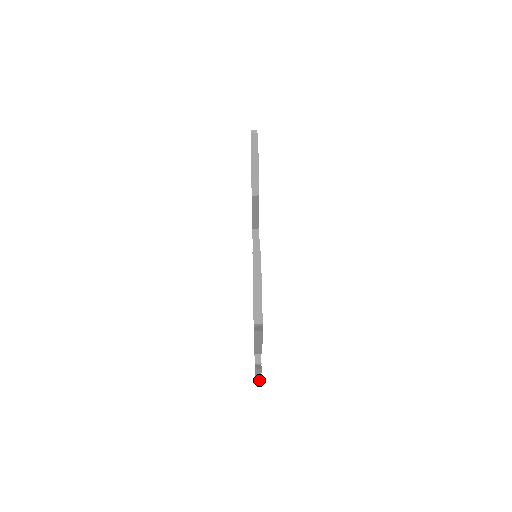
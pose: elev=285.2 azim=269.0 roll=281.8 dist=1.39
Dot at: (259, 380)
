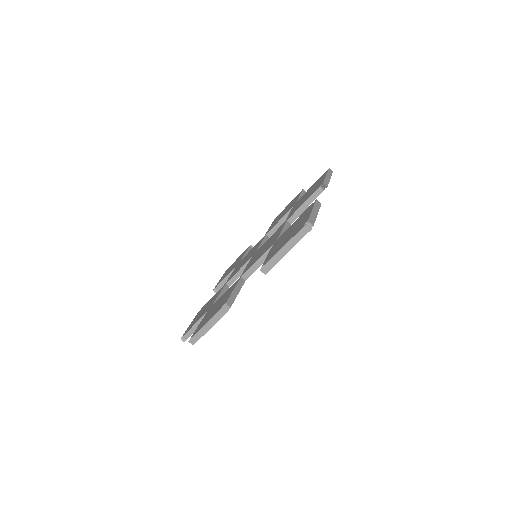
Dot at: (197, 338)
